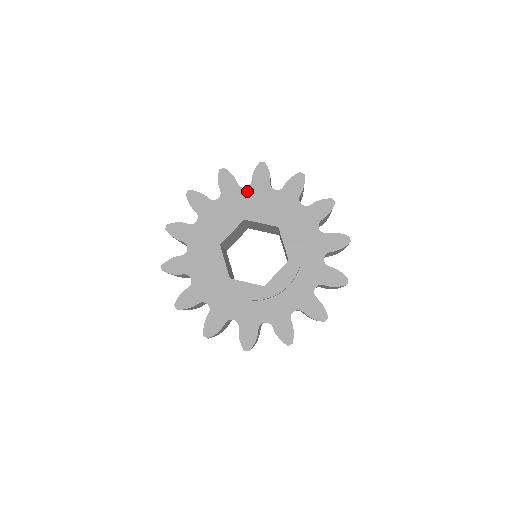
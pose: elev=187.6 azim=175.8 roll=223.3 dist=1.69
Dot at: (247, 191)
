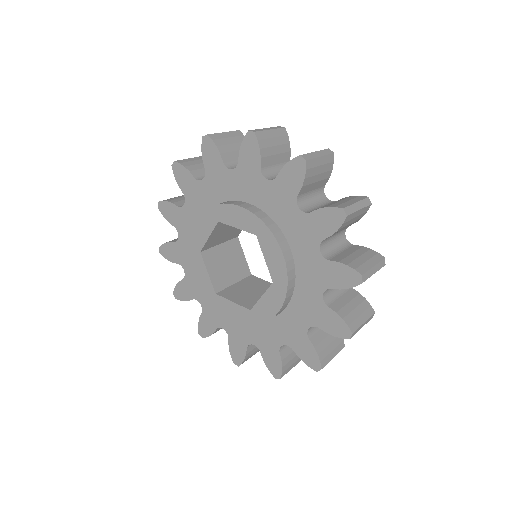
Dot at: (297, 213)
